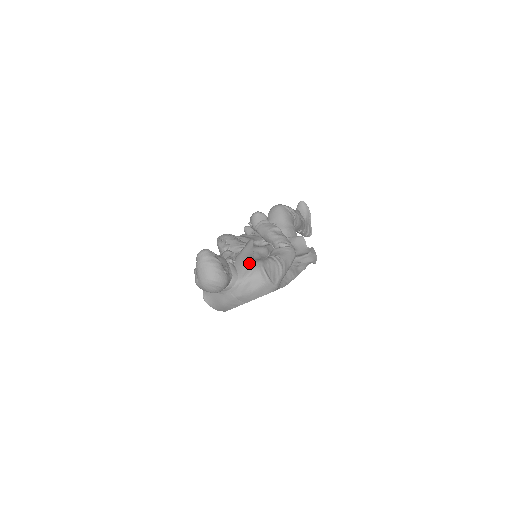
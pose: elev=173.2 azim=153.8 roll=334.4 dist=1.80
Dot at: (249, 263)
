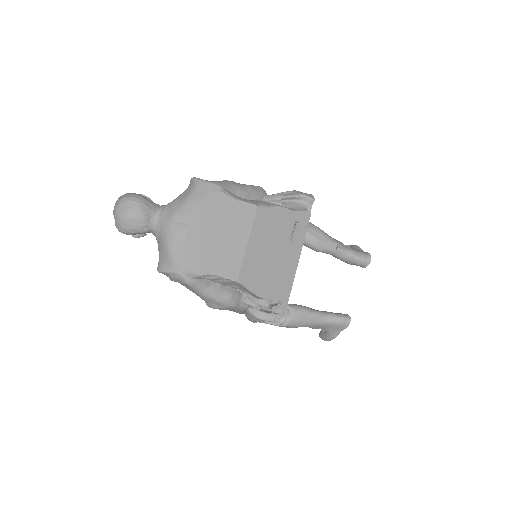
Dot at: occluded
